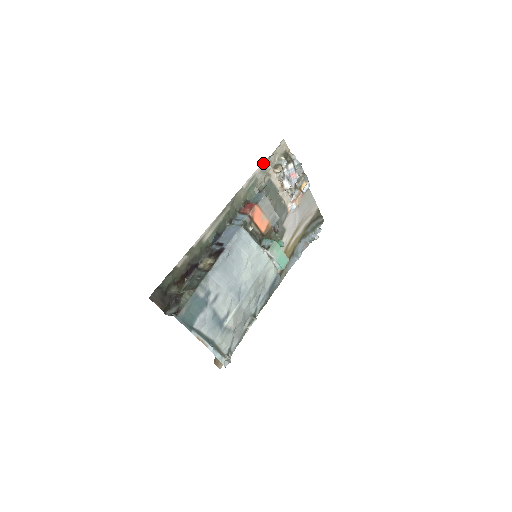
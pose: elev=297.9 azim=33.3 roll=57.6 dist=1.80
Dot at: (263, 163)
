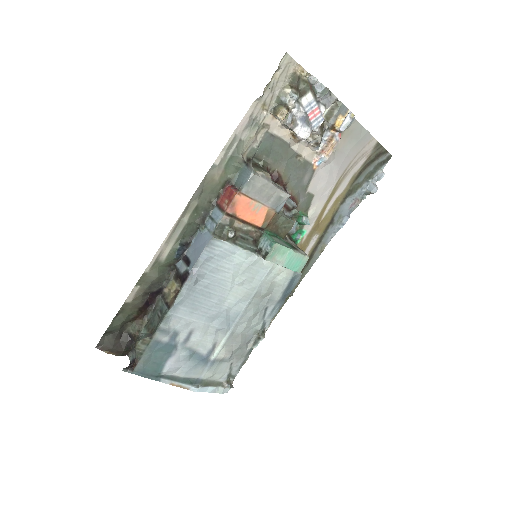
Dot at: (248, 111)
